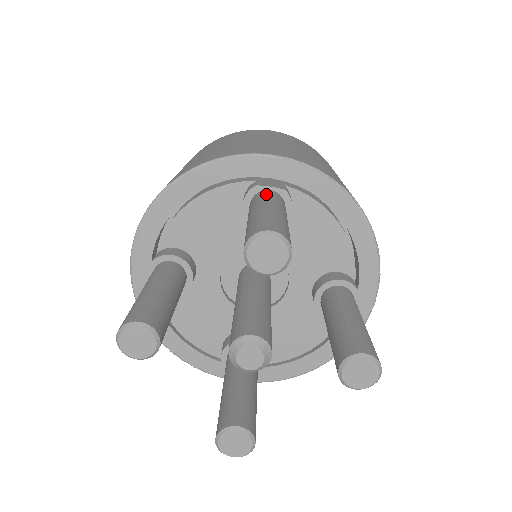
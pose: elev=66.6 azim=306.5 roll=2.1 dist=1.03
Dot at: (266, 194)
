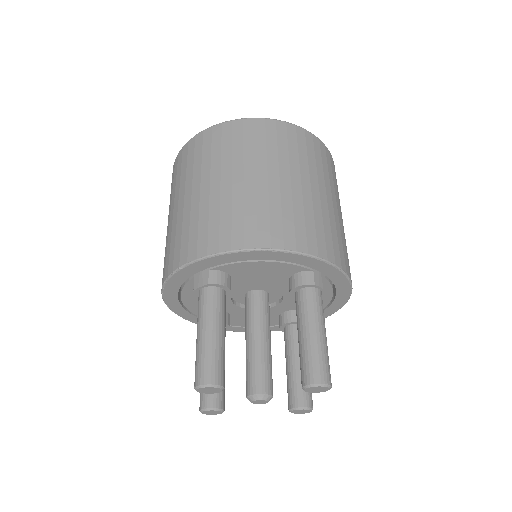
Dot at: (319, 300)
